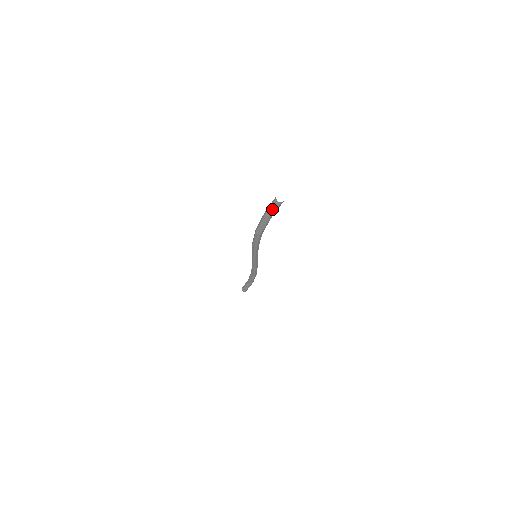
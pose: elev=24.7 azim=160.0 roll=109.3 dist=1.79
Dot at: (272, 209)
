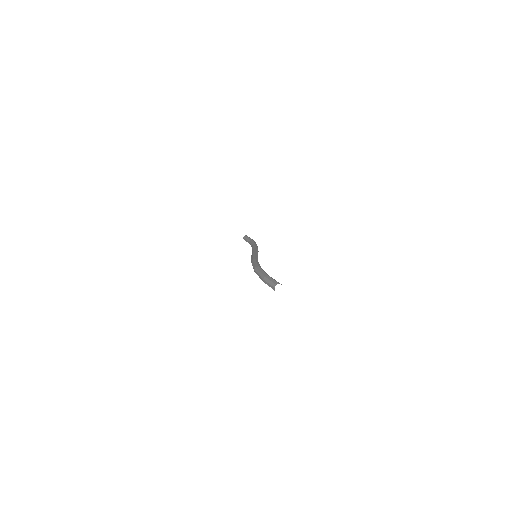
Dot at: (269, 286)
